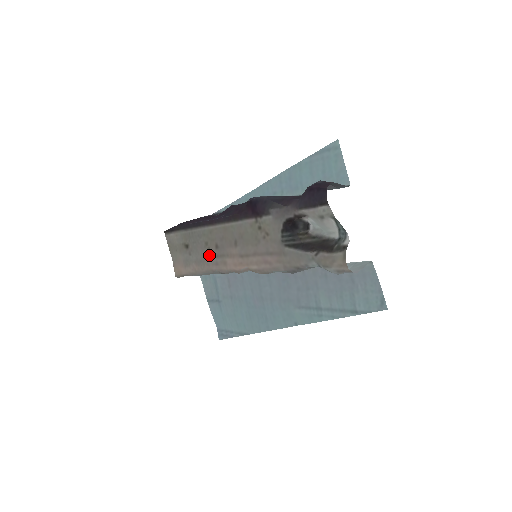
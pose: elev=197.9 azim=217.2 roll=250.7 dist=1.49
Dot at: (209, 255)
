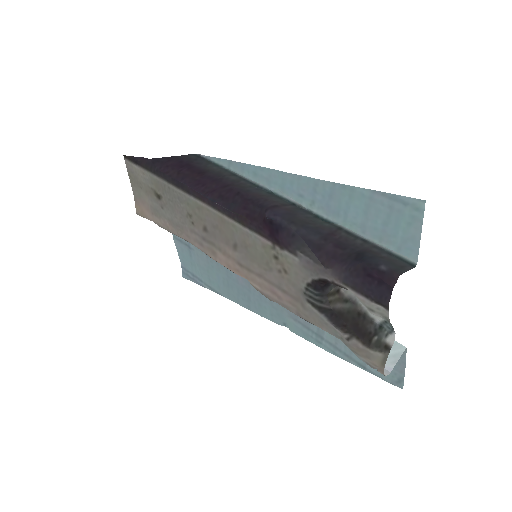
Dot at: (192, 229)
